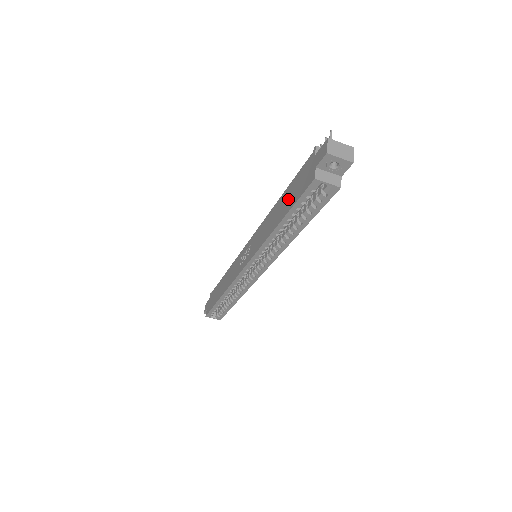
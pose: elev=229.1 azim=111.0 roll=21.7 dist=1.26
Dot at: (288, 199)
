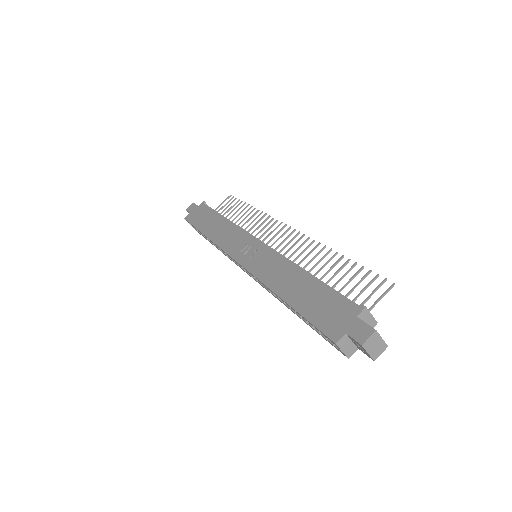
Dot at: (310, 298)
